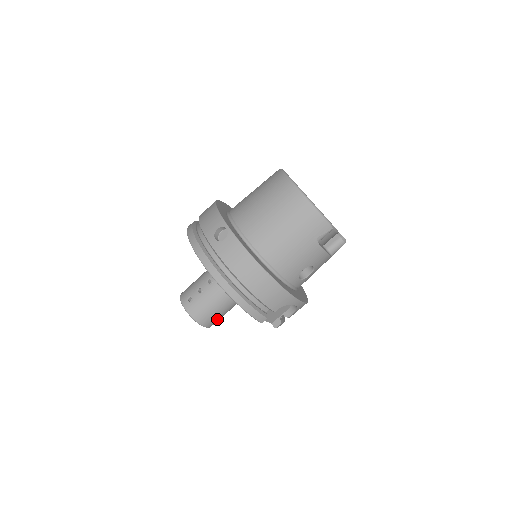
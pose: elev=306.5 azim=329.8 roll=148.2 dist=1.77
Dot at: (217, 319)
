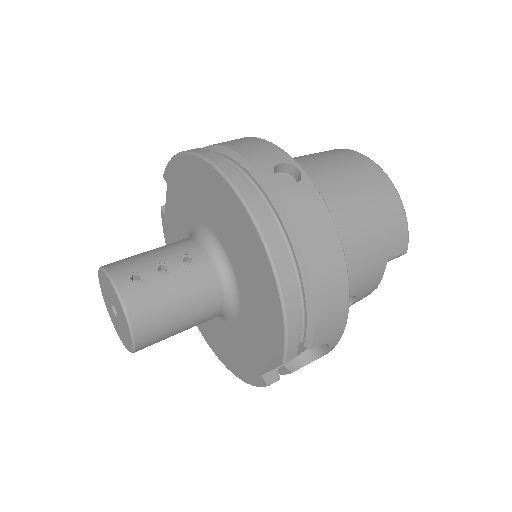
Dot at: (160, 339)
